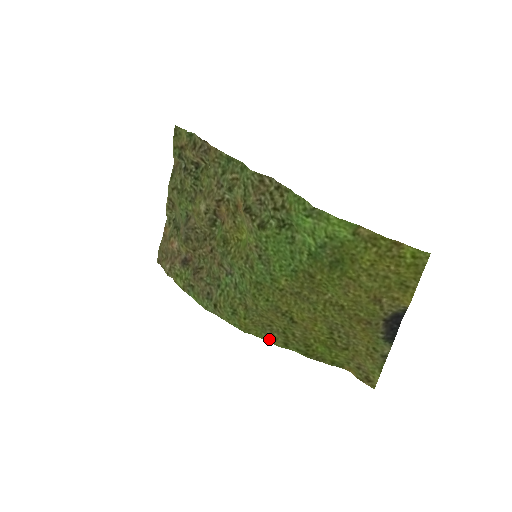
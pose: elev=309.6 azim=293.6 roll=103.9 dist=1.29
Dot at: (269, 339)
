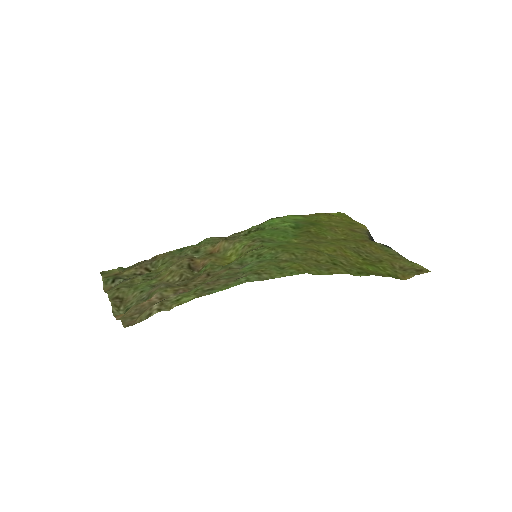
Dot at: (331, 272)
